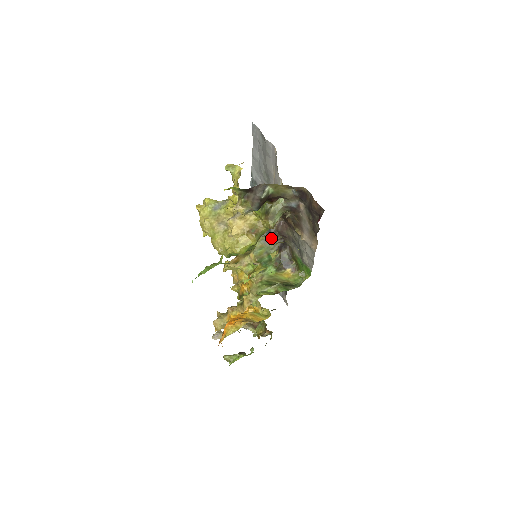
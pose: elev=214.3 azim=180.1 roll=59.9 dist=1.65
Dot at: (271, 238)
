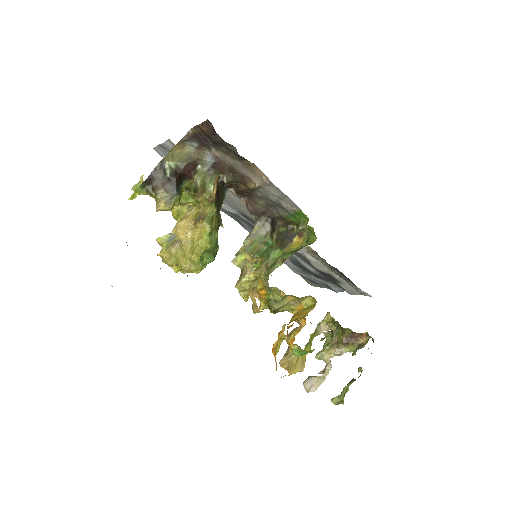
Dot at: (256, 227)
